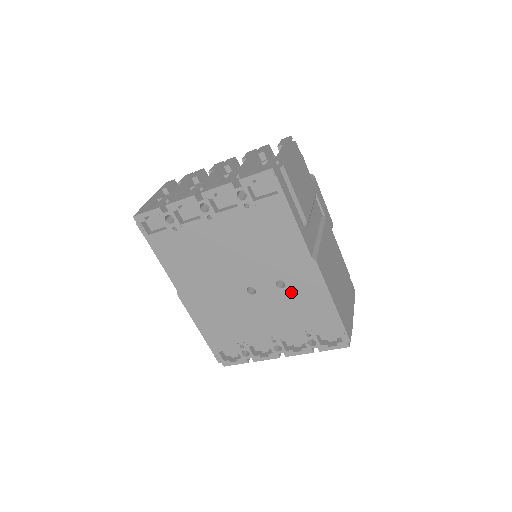
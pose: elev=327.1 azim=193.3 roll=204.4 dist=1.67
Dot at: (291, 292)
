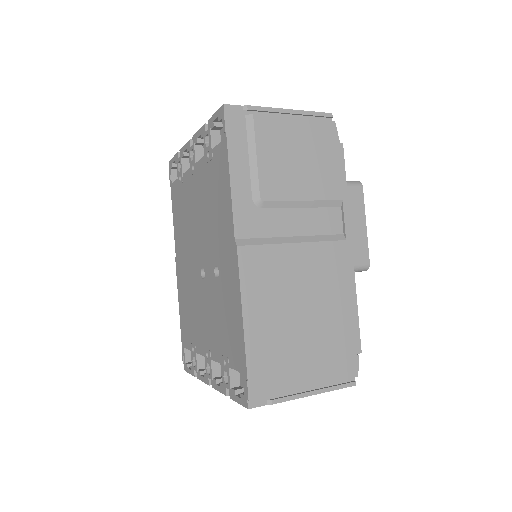
Dot at: (221, 287)
